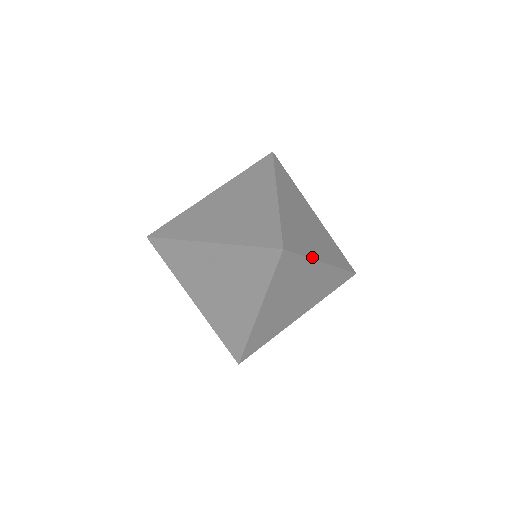
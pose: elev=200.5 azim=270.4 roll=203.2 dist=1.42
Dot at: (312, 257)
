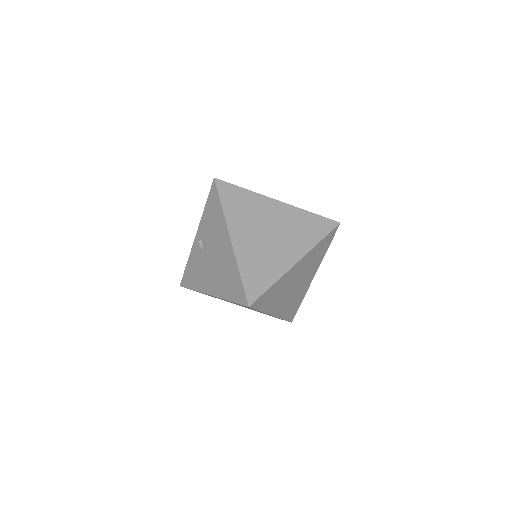
Dot at: (257, 193)
